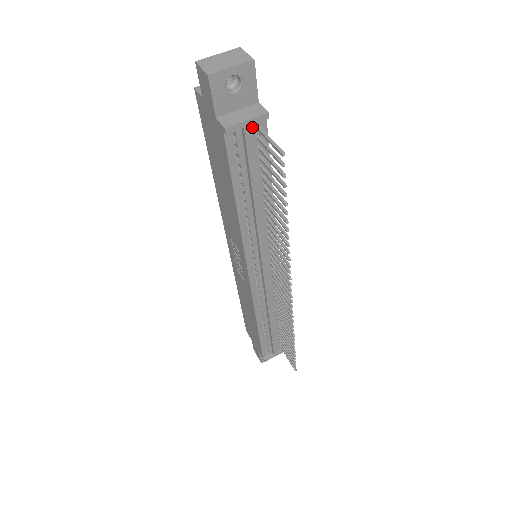
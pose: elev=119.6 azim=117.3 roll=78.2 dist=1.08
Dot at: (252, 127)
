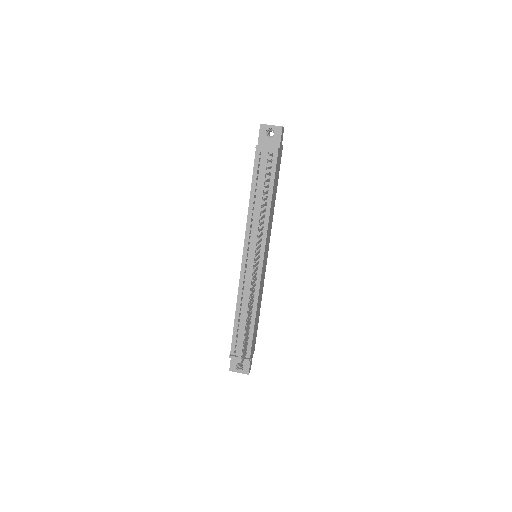
Dot at: occluded
